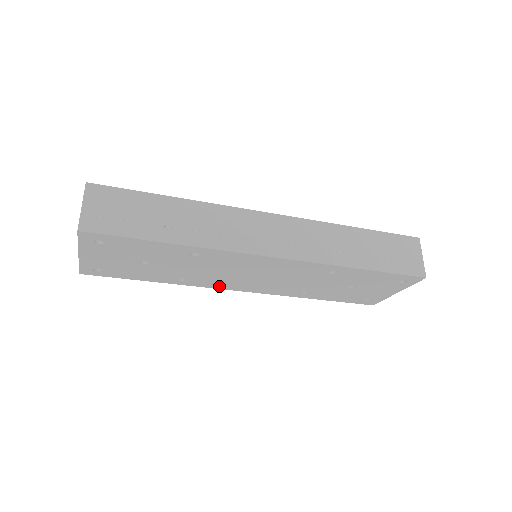
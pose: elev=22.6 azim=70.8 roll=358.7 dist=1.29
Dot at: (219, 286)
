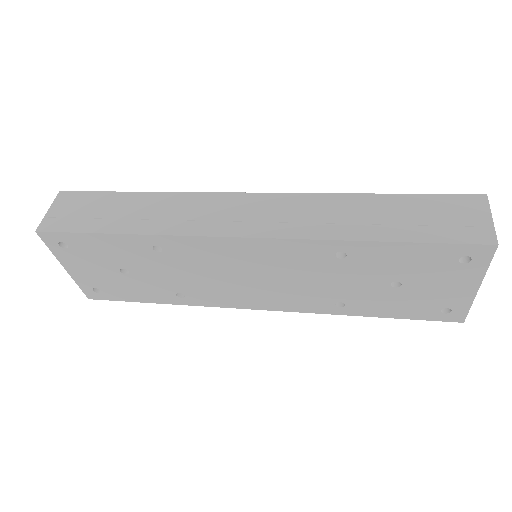
Dot at: (228, 303)
